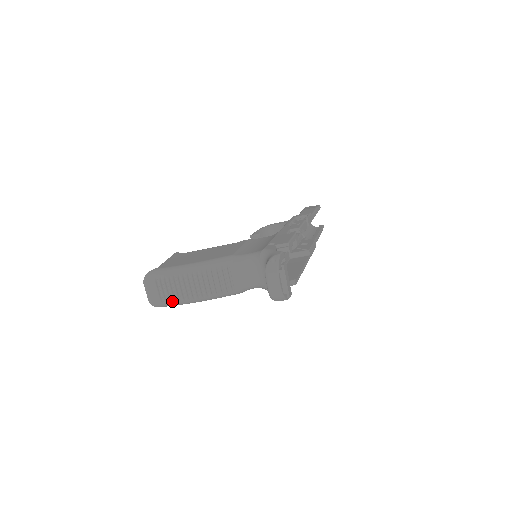
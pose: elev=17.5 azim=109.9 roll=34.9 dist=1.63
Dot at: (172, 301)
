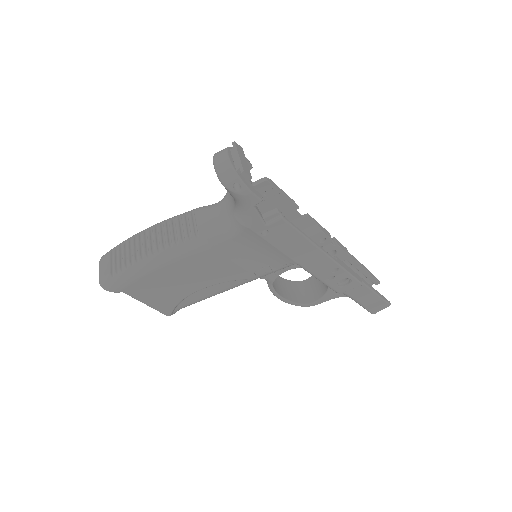
Dot at: (123, 268)
